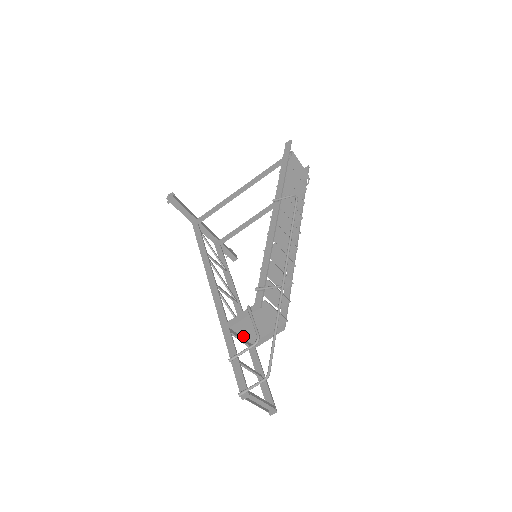
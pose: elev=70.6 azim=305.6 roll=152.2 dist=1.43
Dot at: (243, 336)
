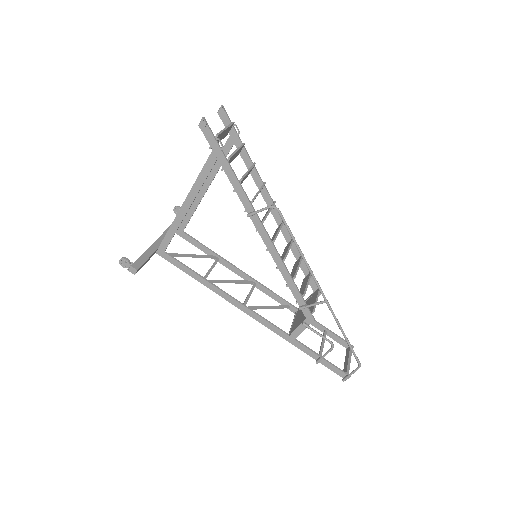
Dot at: occluded
